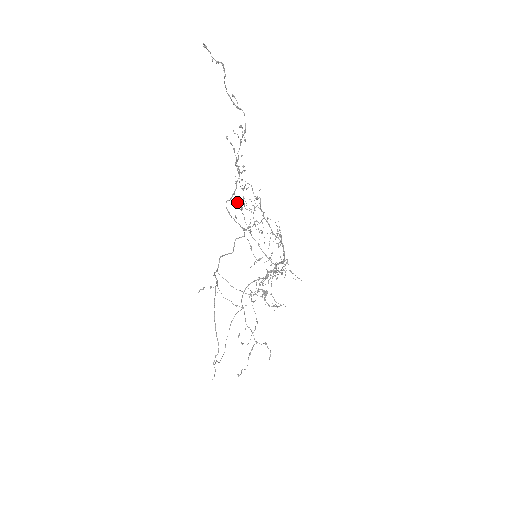
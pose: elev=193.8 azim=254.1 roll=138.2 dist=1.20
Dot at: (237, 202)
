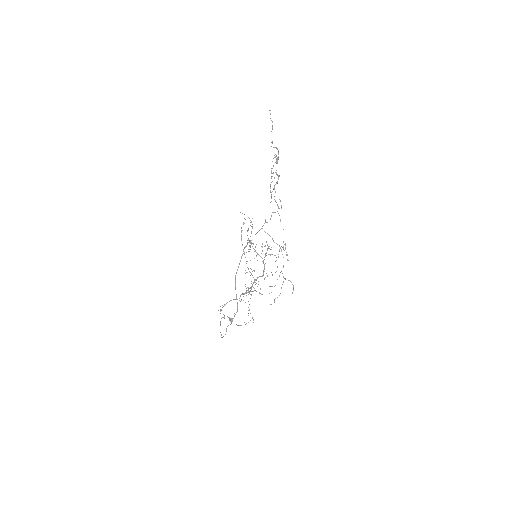
Dot at: occluded
